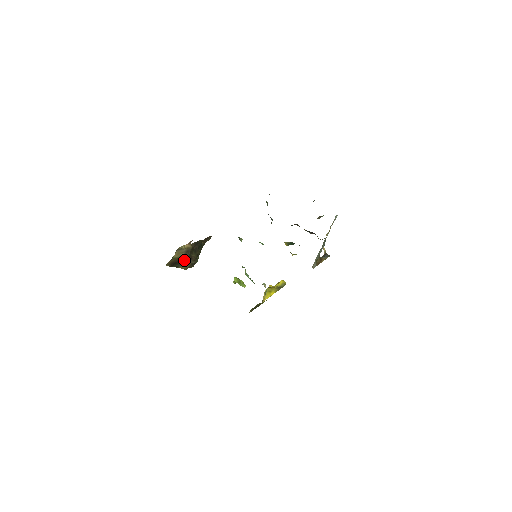
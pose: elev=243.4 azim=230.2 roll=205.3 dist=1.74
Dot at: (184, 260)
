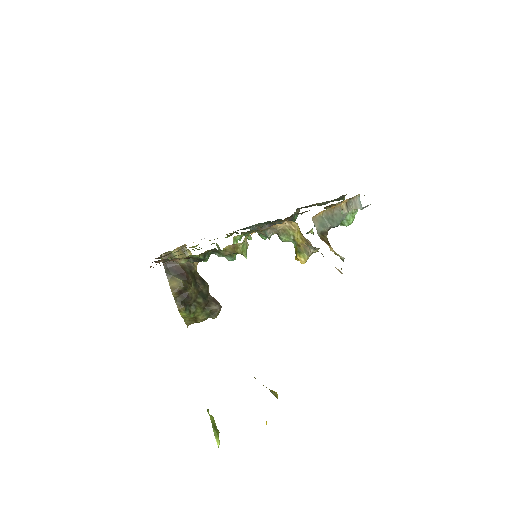
Dot at: (179, 272)
